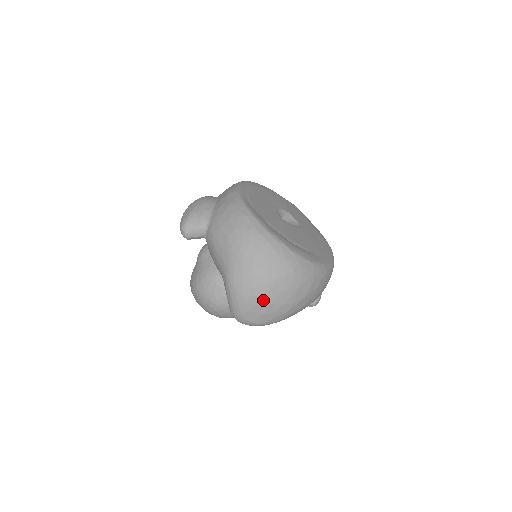
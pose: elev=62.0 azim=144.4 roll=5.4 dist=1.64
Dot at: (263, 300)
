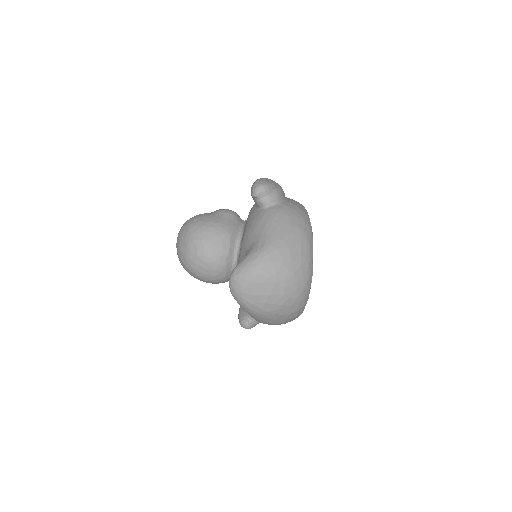
Dot at: (270, 287)
